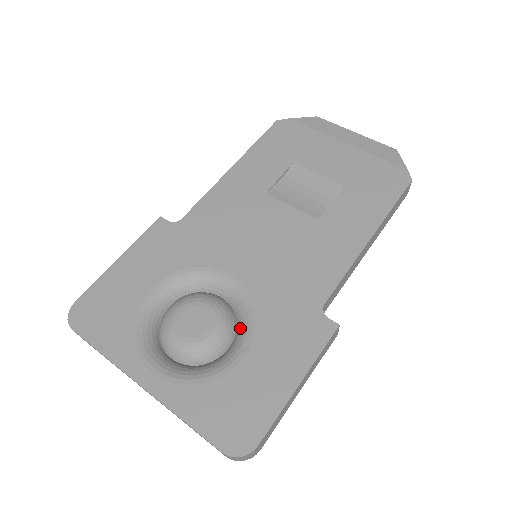
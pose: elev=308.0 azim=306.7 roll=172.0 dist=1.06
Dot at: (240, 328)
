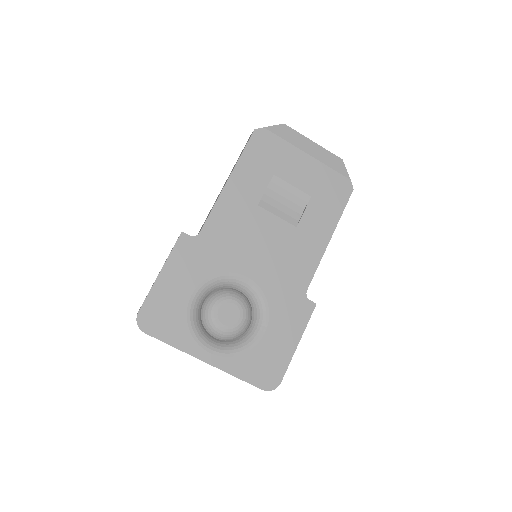
Dot at: (257, 313)
